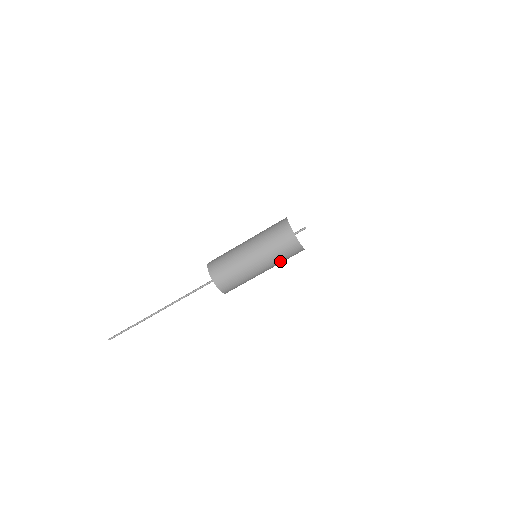
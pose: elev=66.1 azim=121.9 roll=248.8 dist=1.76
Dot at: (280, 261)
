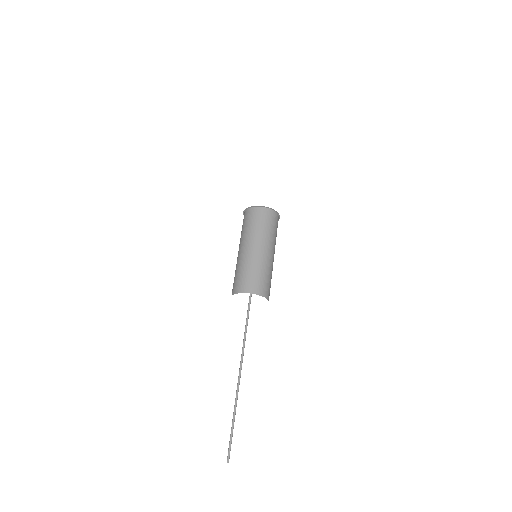
Dot at: (275, 240)
